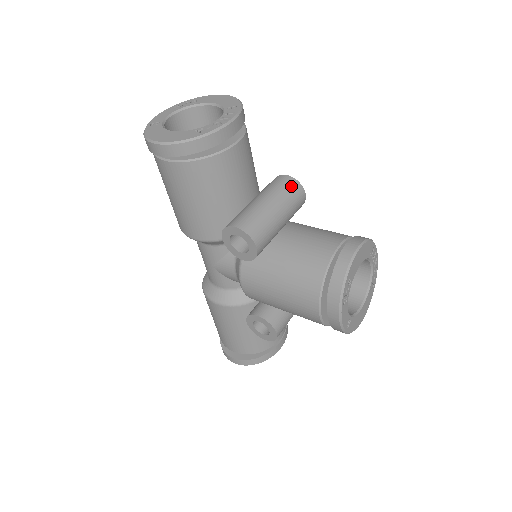
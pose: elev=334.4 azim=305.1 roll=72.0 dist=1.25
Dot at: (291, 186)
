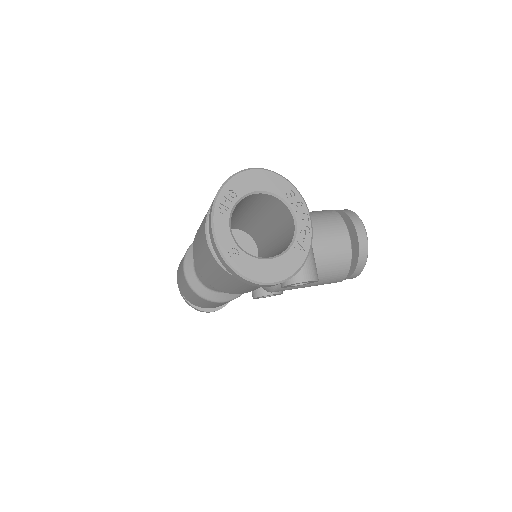
Dot at: occluded
